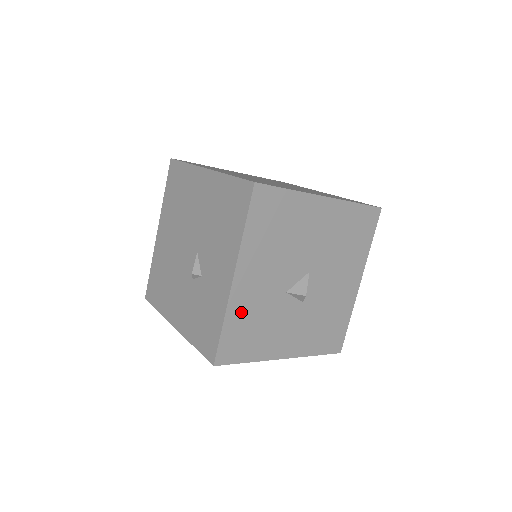
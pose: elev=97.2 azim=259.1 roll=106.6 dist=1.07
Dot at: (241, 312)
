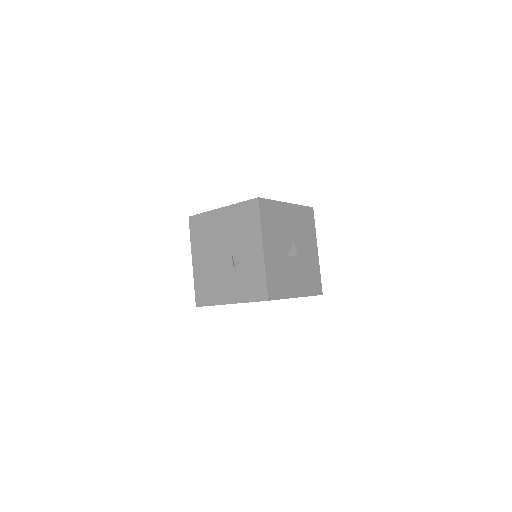
Dot at: (271, 268)
